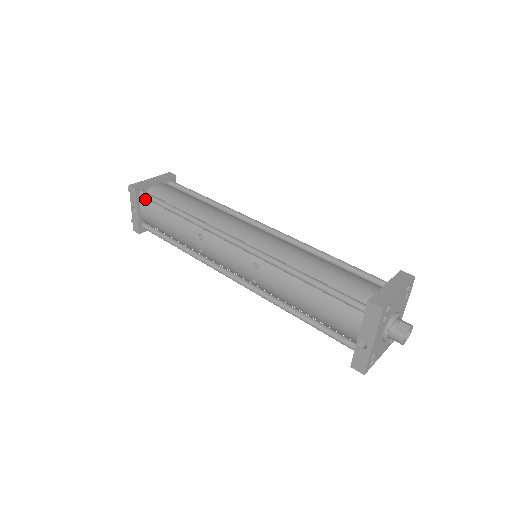
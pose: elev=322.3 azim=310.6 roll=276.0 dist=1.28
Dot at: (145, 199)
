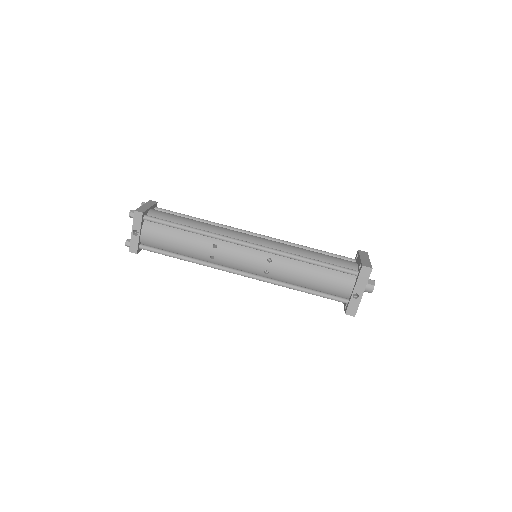
Dot at: (147, 222)
